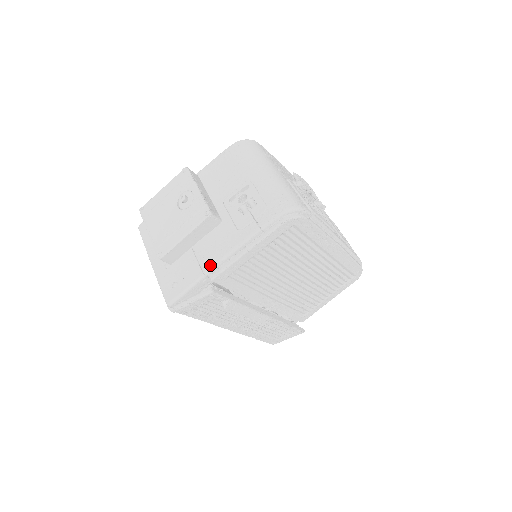
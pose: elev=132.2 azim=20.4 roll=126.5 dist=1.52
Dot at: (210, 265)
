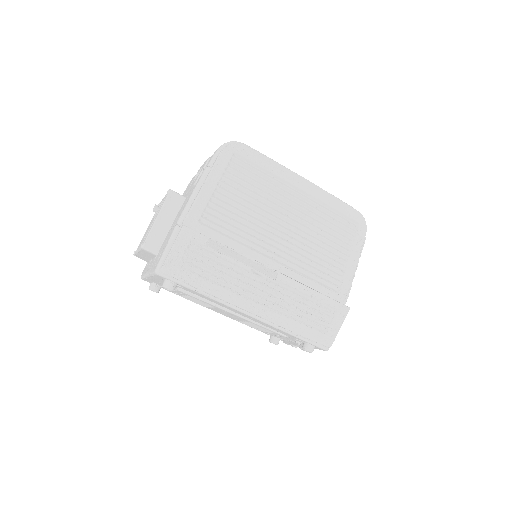
Dot at: (179, 216)
